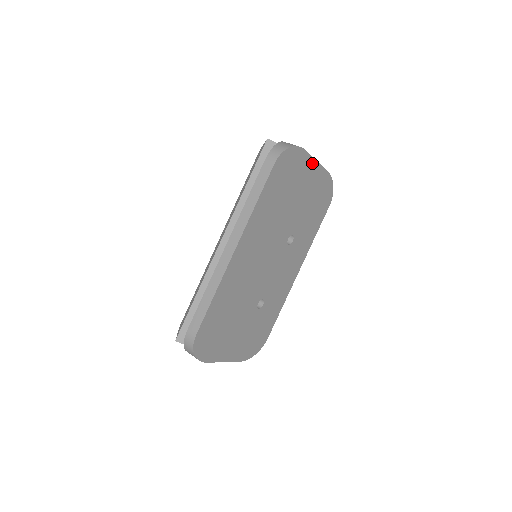
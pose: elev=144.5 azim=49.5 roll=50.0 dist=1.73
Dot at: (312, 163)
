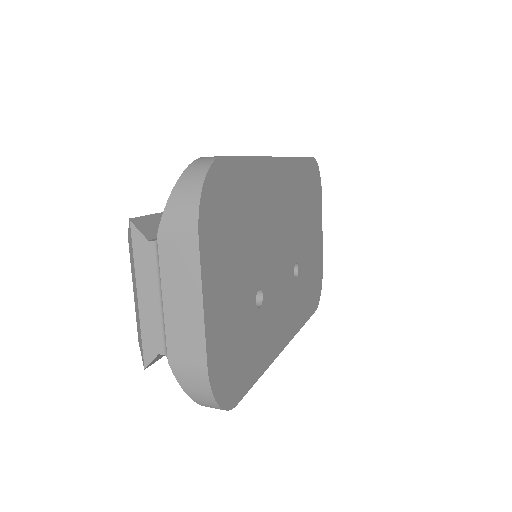
Dot at: (320, 224)
